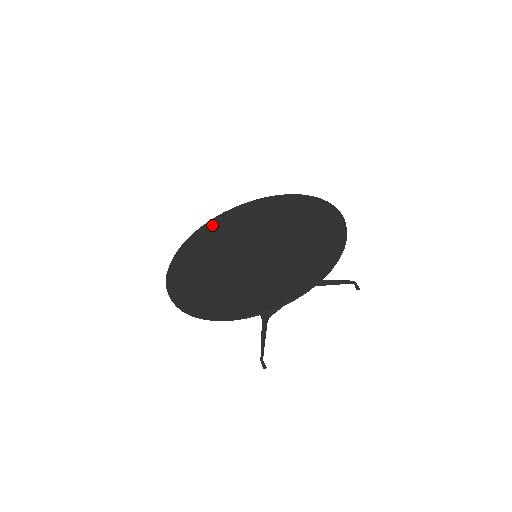
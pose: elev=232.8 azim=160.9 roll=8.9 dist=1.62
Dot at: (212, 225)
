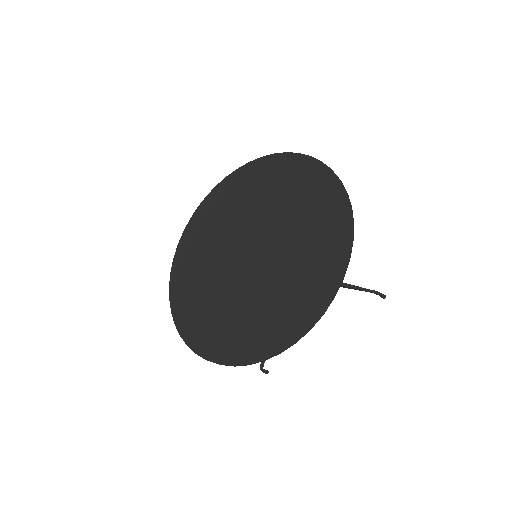
Dot at: (223, 190)
